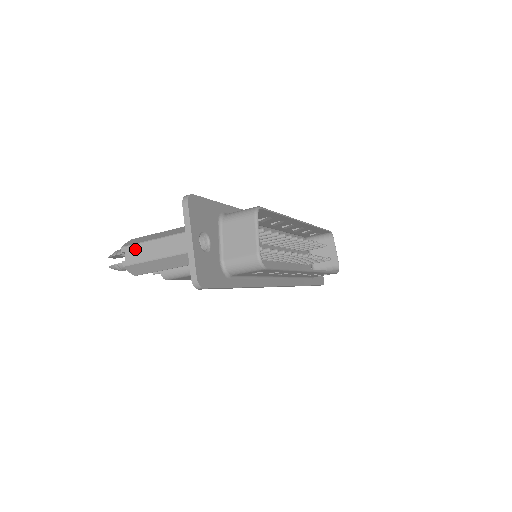
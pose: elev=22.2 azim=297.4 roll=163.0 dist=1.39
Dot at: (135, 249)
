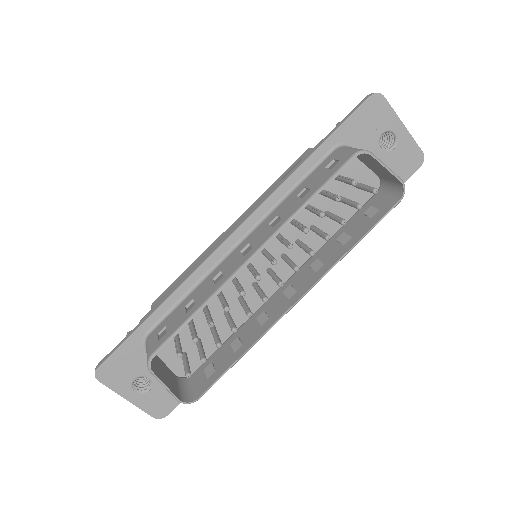
Dot at: occluded
